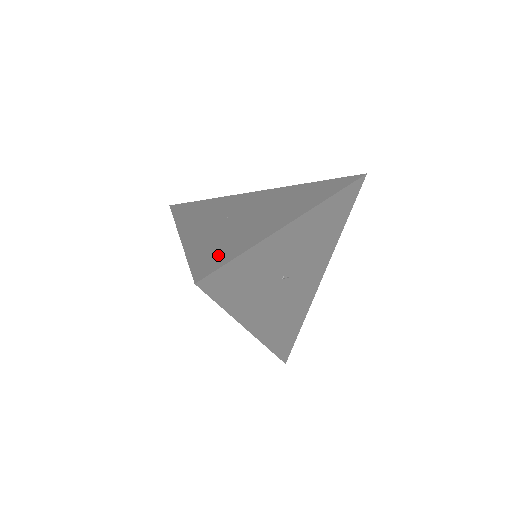
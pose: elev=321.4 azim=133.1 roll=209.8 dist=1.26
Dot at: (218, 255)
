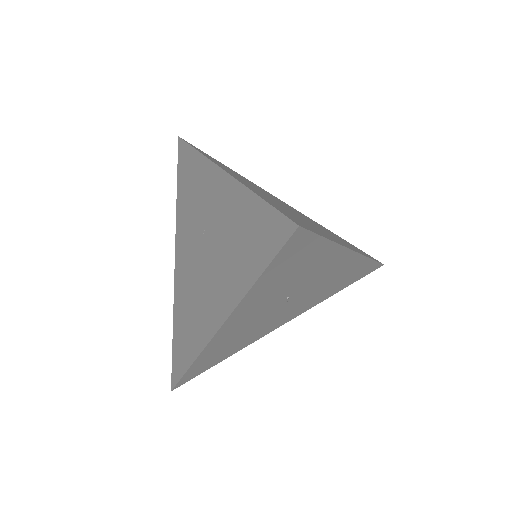
Dot at: (299, 220)
